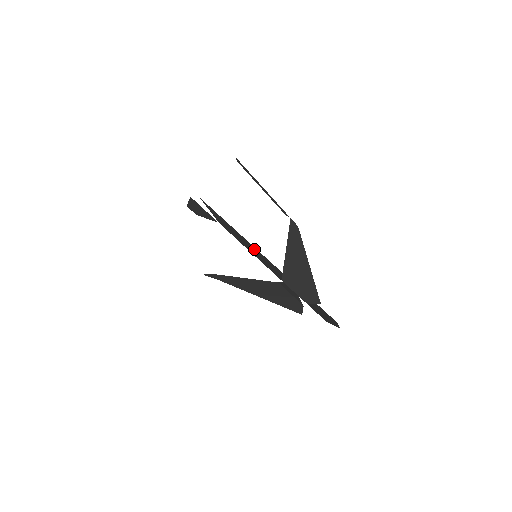
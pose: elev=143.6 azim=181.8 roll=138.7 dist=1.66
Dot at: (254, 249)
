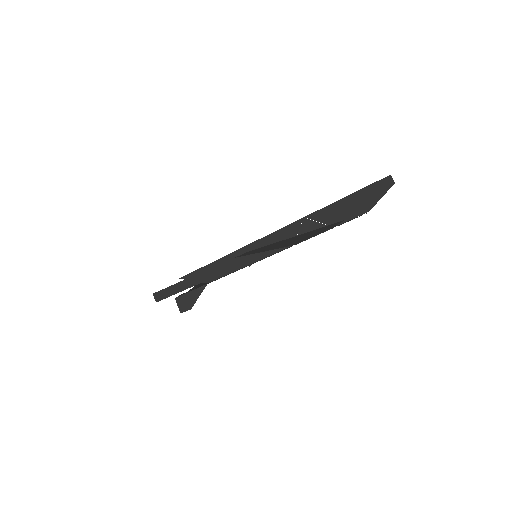
Dot at: (249, 249)
